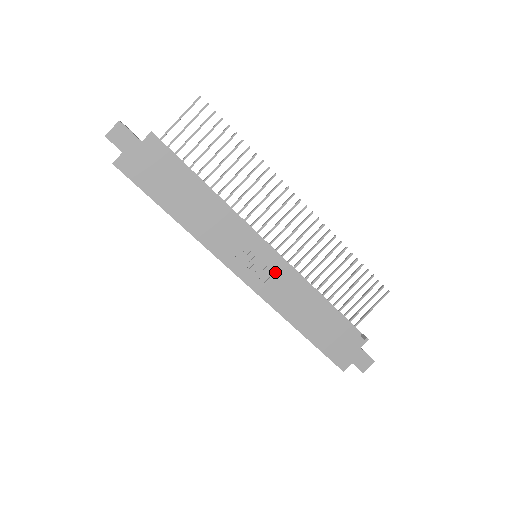
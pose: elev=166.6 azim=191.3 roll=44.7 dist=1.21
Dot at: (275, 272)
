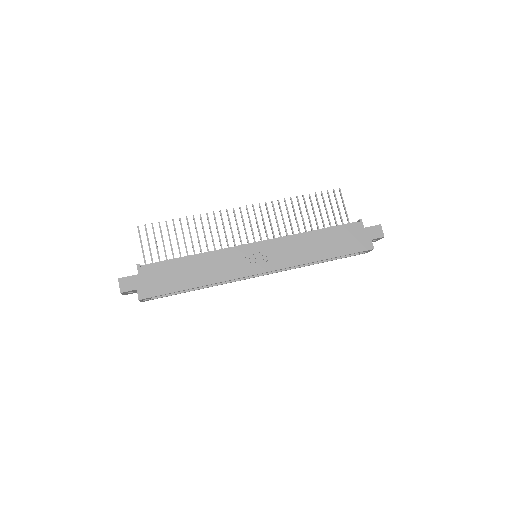
Dot at: (273, 249)
